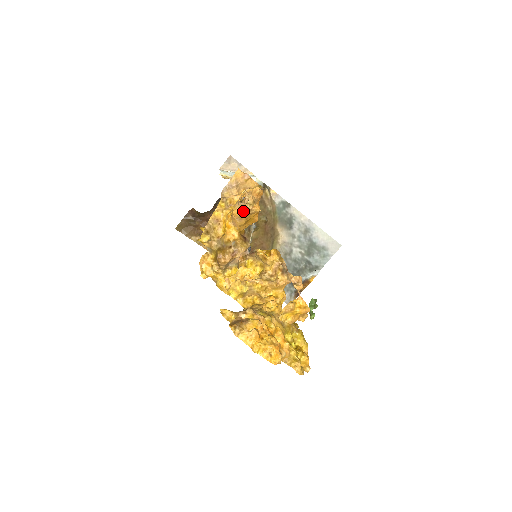
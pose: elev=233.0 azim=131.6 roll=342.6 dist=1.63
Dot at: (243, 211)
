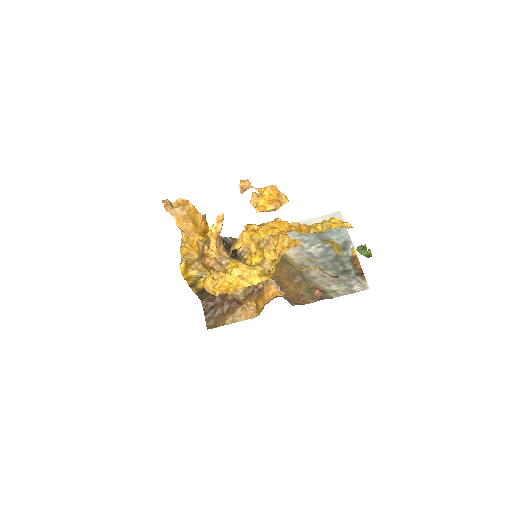
Dot at: (180, 216)
